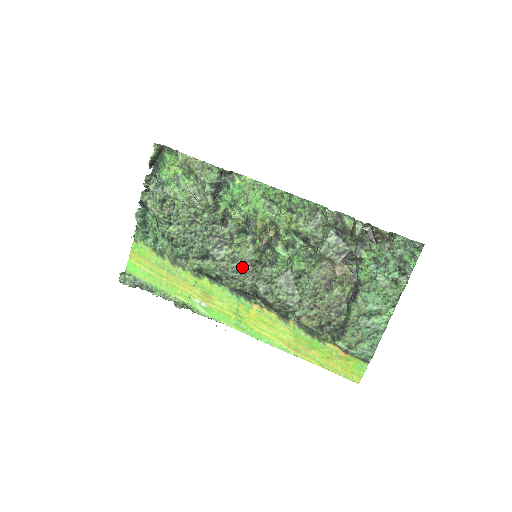
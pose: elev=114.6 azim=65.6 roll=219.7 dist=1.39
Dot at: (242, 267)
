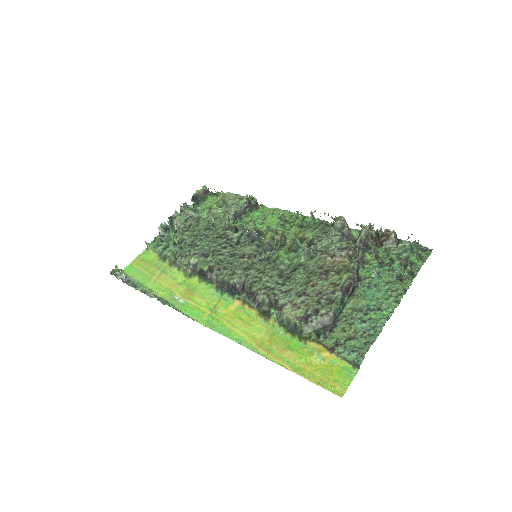
Dot at: (238, 259)
